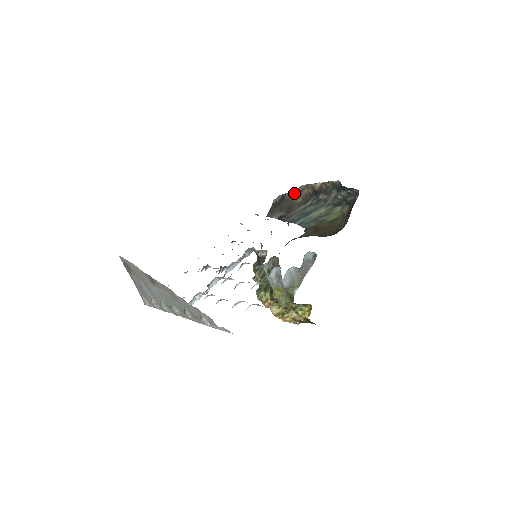
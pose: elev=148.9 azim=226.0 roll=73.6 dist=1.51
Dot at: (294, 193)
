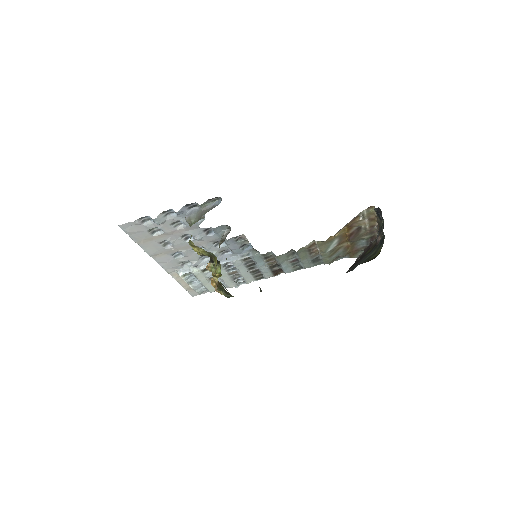
Dot at: (371, 246)
